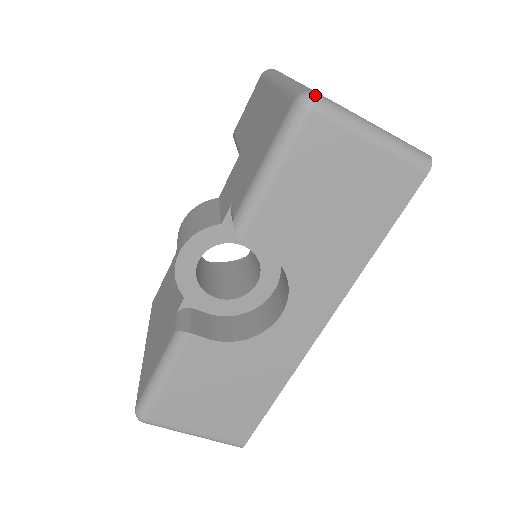
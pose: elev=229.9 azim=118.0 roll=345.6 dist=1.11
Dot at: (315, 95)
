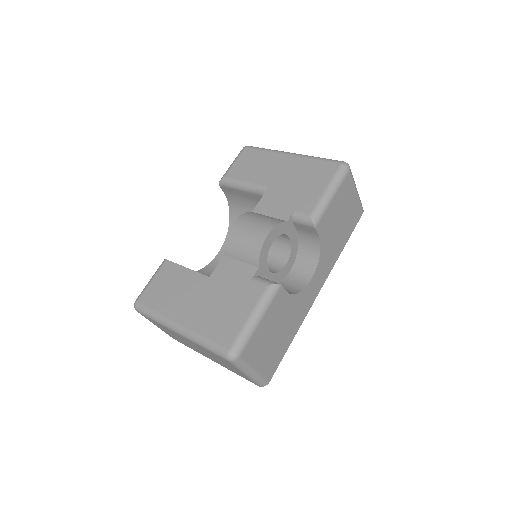
Dot at: (348, 164)
